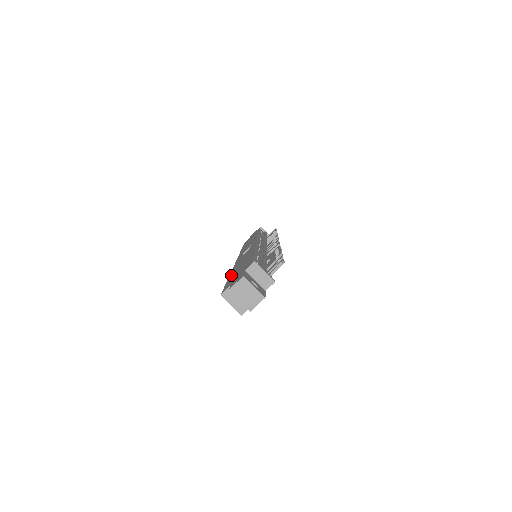
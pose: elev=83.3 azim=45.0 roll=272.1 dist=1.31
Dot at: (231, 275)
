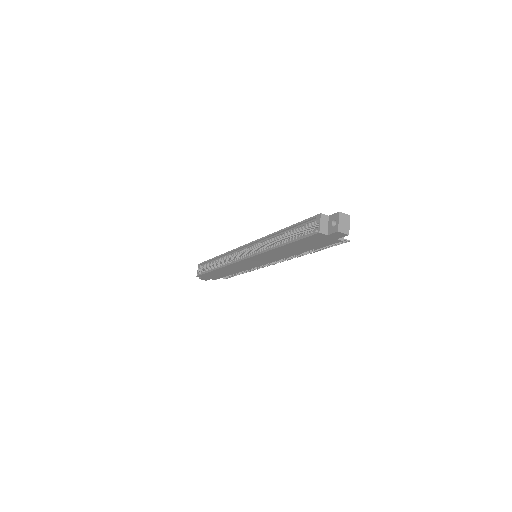
Dot at: (292, 227)
